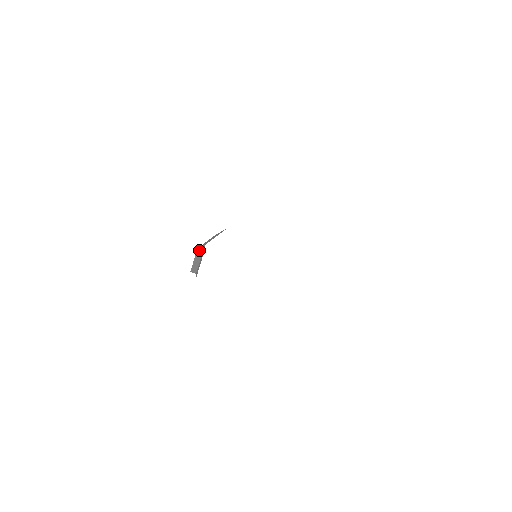
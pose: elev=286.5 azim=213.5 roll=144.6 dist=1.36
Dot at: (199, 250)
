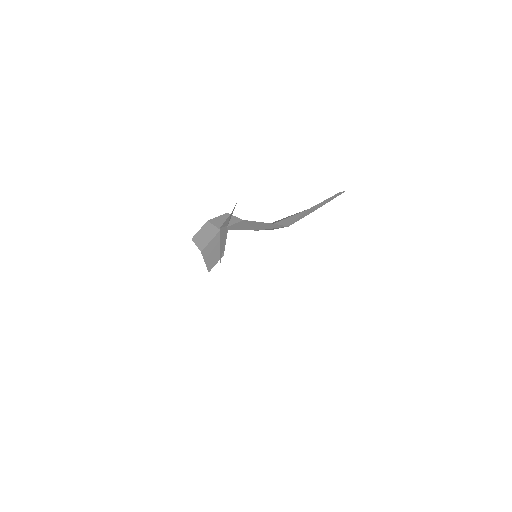
Dot at: (210, 227)
